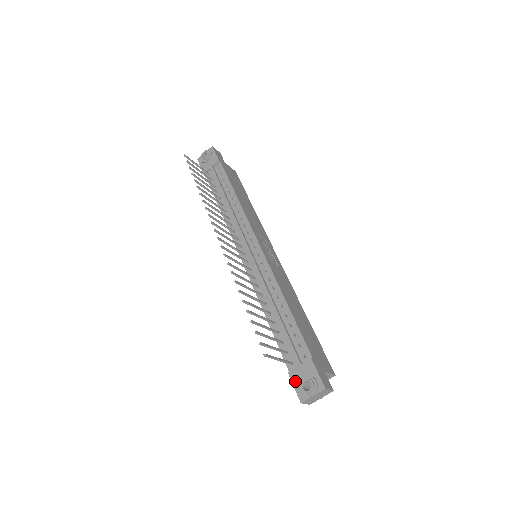
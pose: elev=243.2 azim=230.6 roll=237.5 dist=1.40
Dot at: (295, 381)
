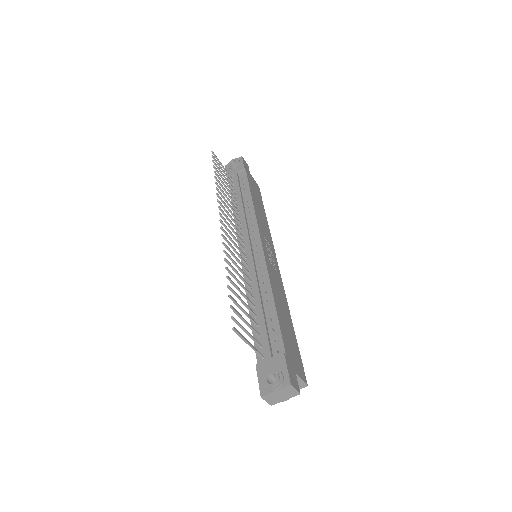
Dot at: (261, 374)
